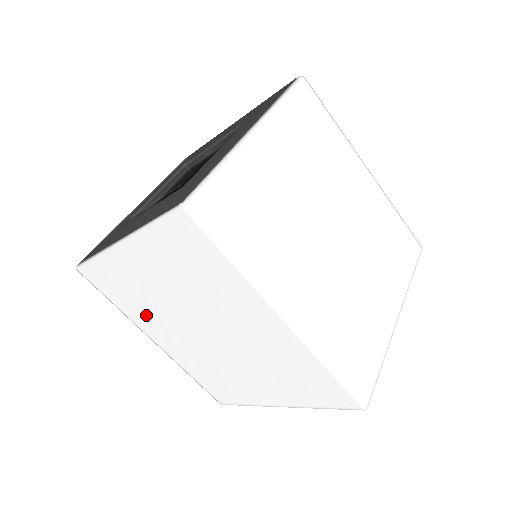
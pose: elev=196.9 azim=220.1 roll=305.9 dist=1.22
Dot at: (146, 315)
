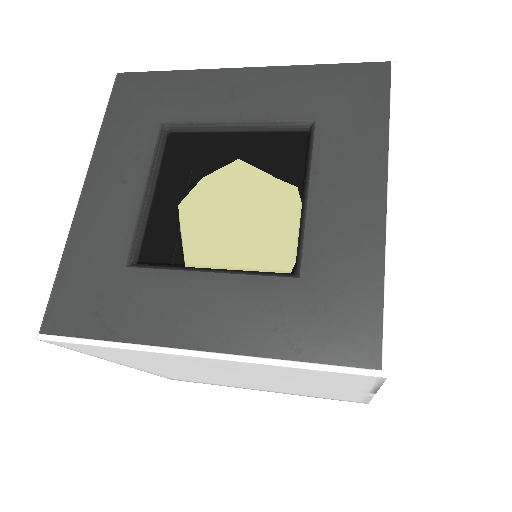
Dot at: (144, 363)
